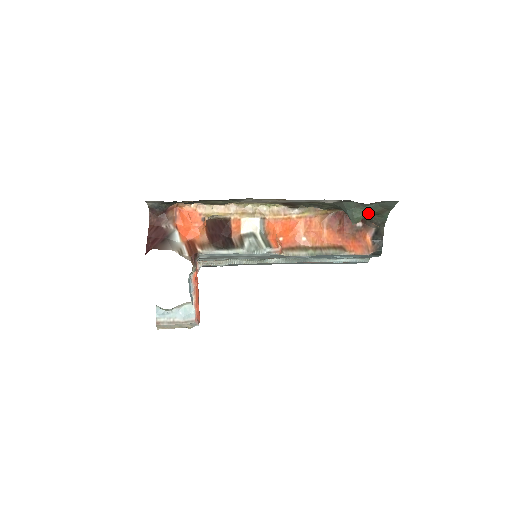
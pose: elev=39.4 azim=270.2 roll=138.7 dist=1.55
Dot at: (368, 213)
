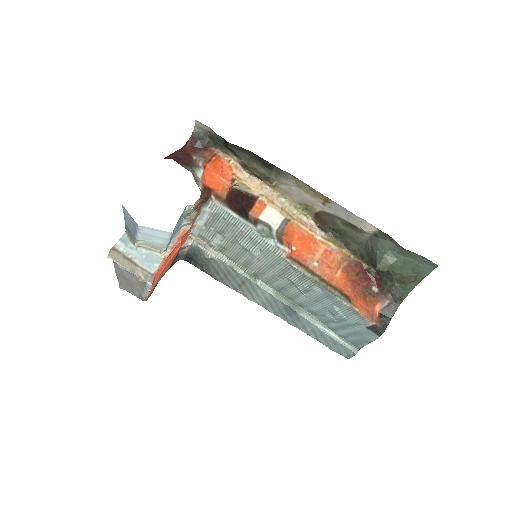
Dot at: (396, 269)
